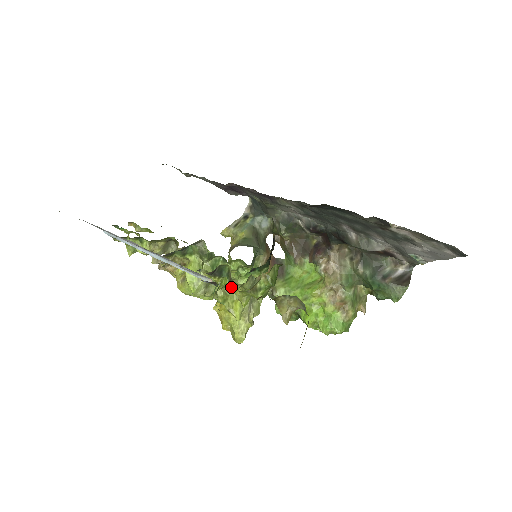
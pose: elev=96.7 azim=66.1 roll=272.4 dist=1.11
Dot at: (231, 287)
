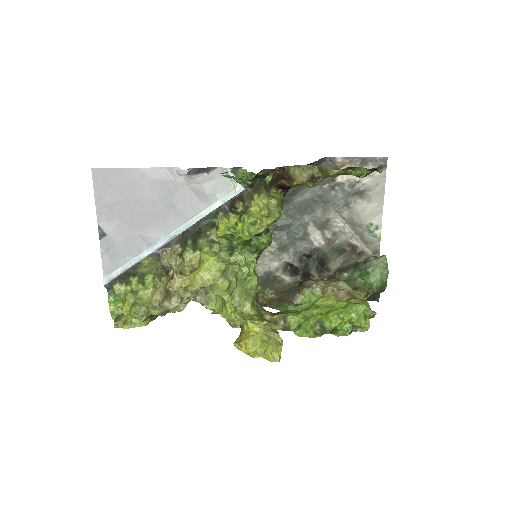
Dot at: (248, 233)
